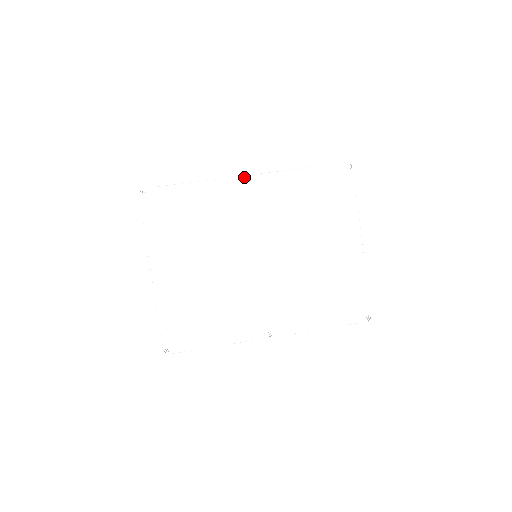
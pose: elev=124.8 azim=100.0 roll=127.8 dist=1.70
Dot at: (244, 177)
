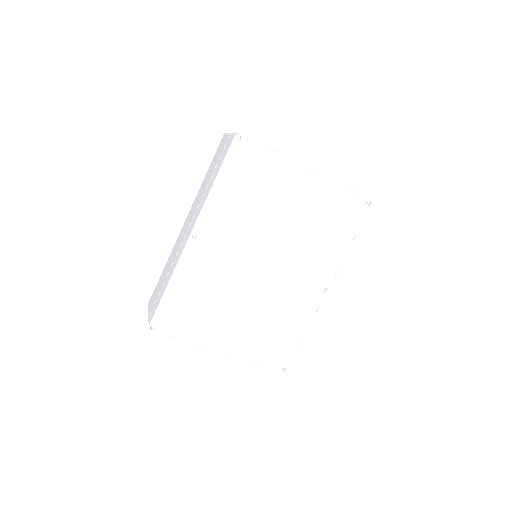
Dot at: (190, 239)
